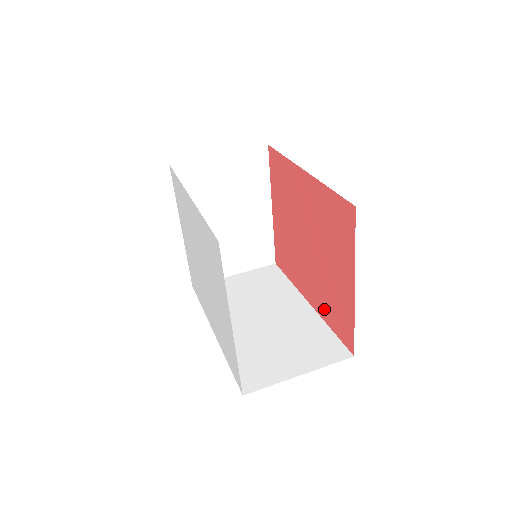
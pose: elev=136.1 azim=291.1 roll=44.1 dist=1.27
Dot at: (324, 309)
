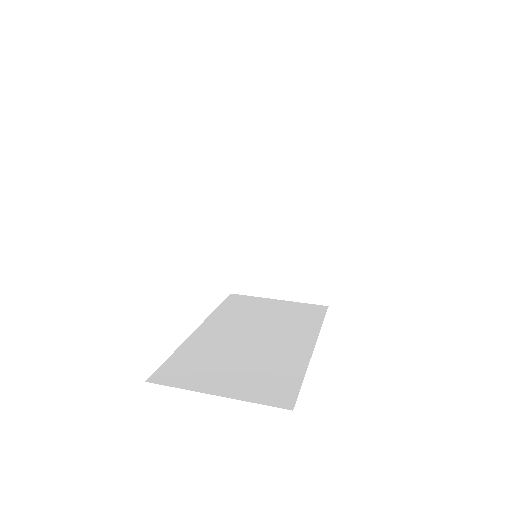
Dot at: occluded
